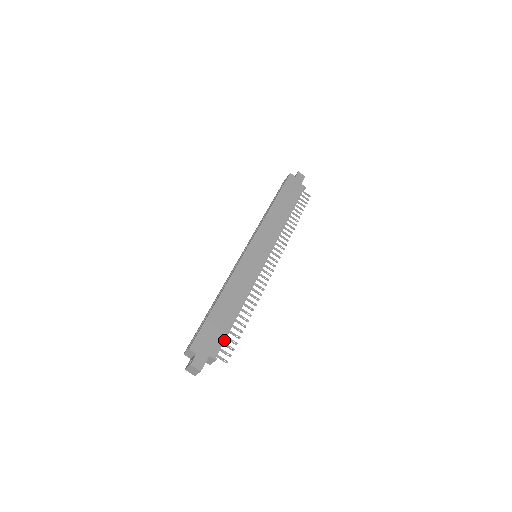
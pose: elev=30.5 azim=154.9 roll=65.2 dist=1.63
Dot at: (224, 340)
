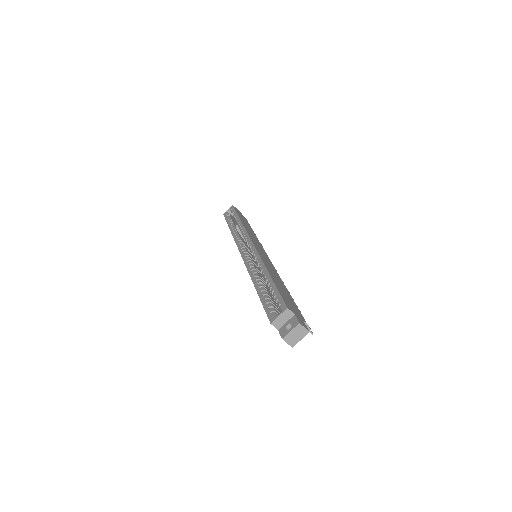
Dot at: occluded
